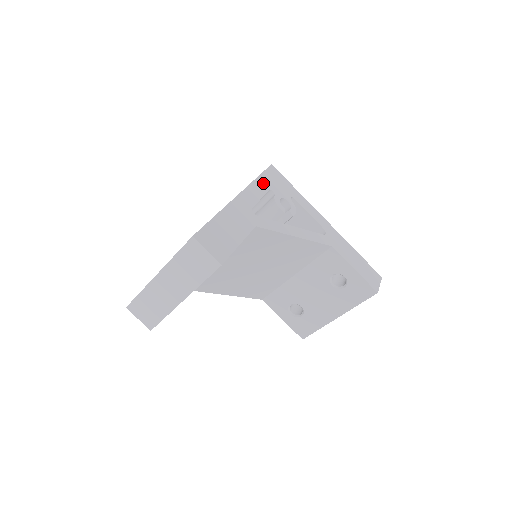
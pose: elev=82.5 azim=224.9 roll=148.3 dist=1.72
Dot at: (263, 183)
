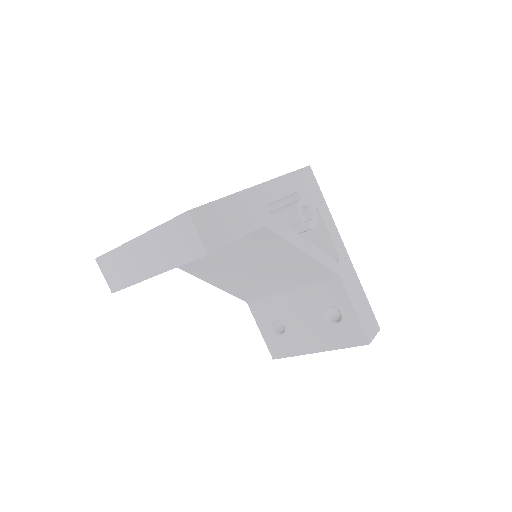
Dot at: (292, 182)
